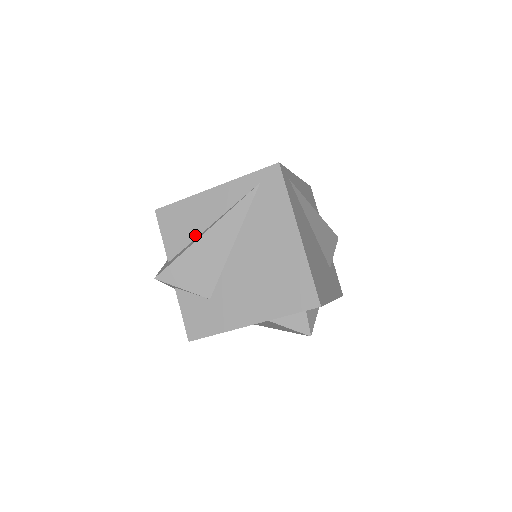
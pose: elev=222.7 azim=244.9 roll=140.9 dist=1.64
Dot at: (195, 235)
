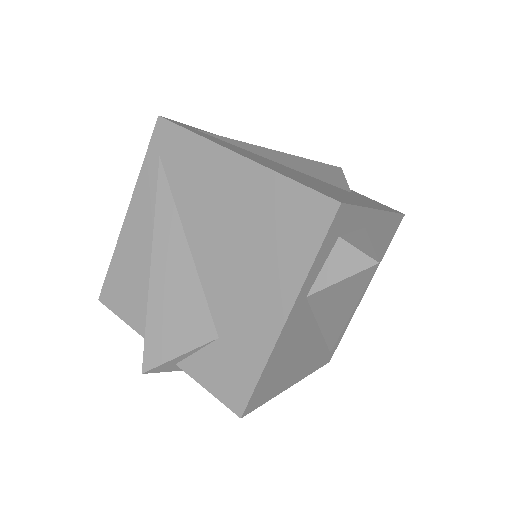
Dot at: occluded
